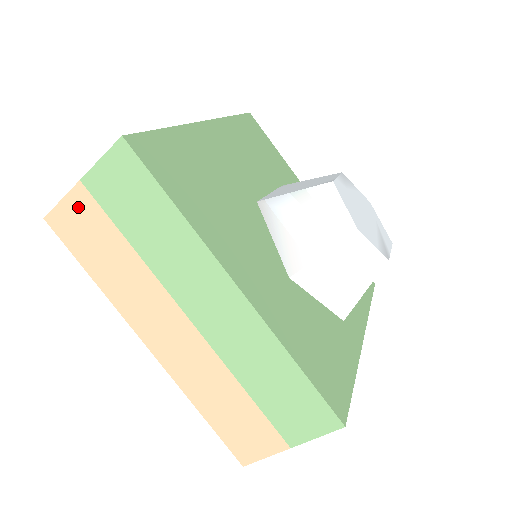
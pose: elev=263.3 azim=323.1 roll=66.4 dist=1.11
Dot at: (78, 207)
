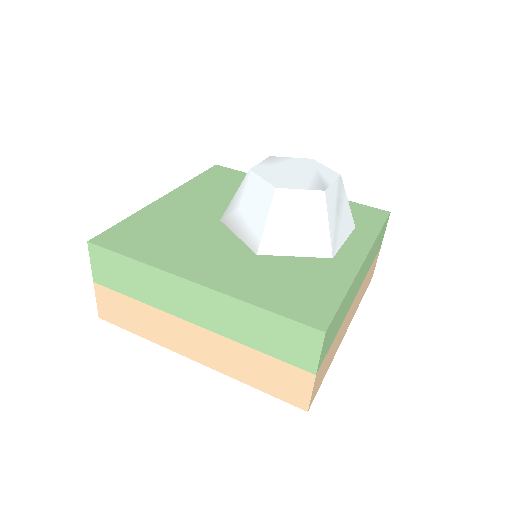
Dot at: (104, 298)
